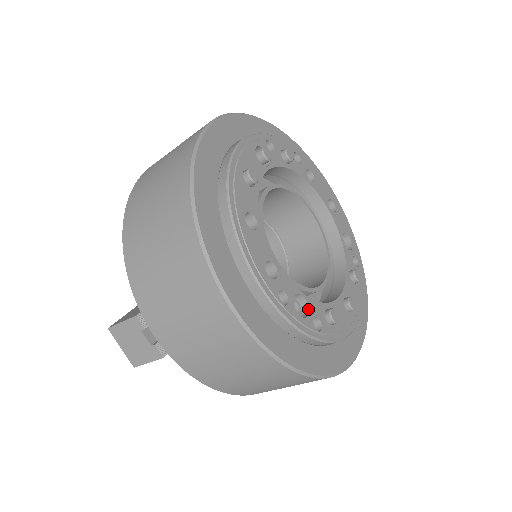
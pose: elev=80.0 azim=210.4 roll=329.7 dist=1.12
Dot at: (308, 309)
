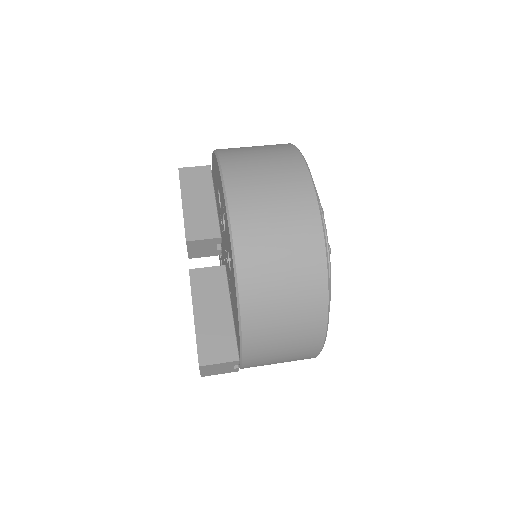
Dot at: occluded
